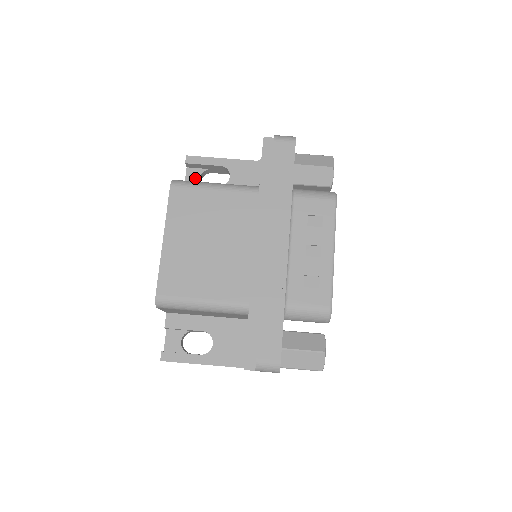
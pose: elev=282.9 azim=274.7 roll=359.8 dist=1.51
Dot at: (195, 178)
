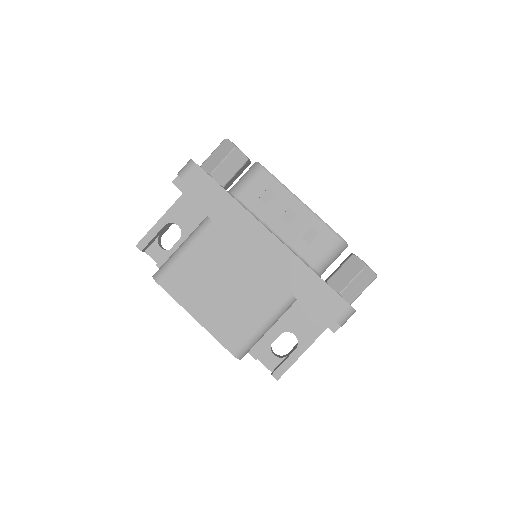
Dot at: (158, 252)
